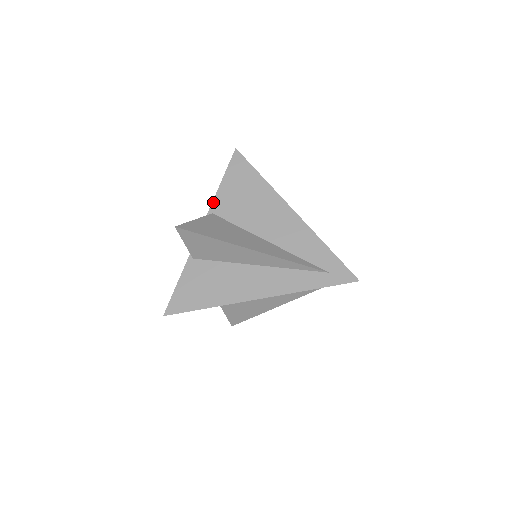
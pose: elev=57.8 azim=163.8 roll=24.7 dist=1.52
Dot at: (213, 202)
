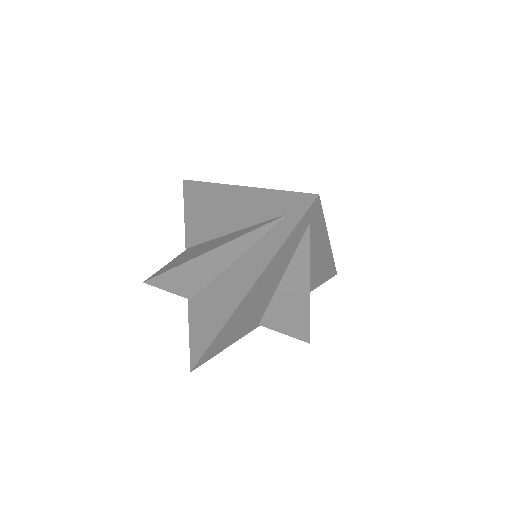
Dot at: (185, 238)
